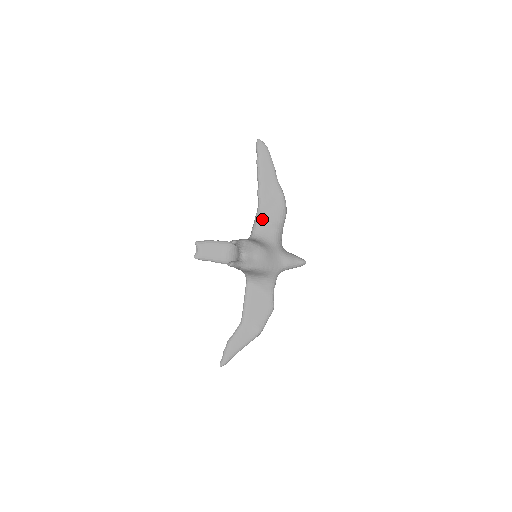
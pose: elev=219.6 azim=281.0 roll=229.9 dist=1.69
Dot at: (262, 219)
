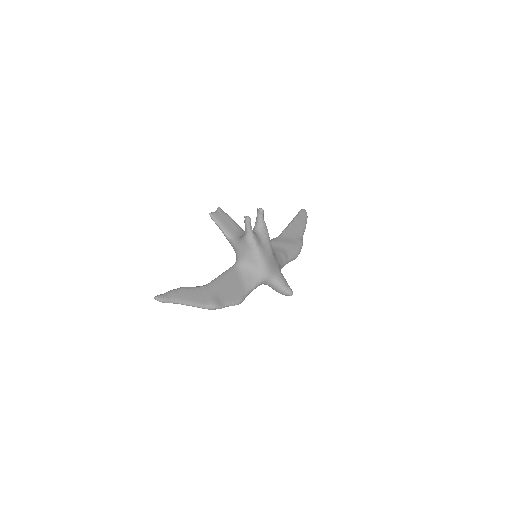
Dot at: (277, 242)
